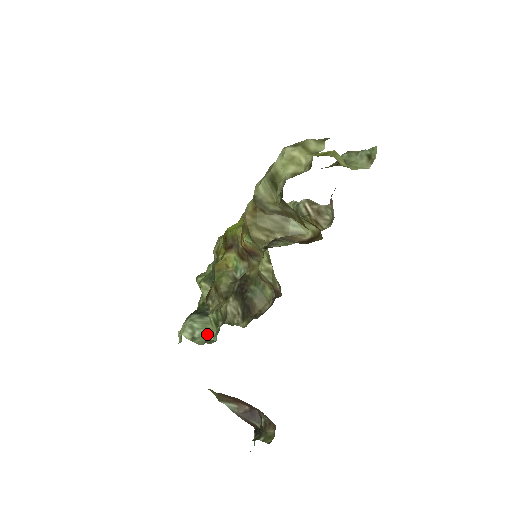
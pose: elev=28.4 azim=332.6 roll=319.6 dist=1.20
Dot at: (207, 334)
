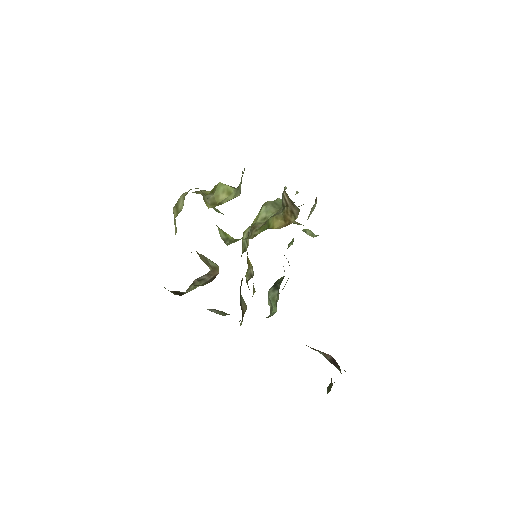
Dot at: (274, 306)
